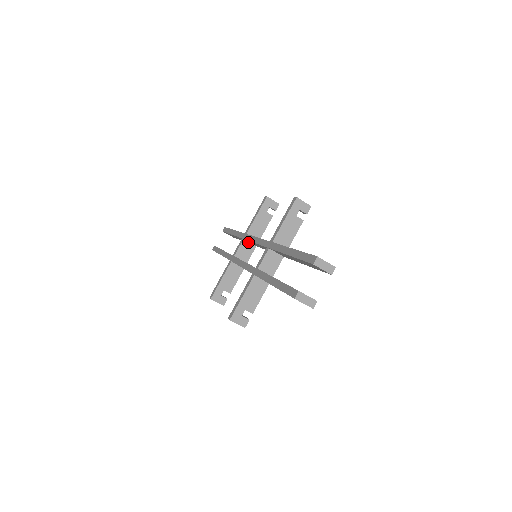
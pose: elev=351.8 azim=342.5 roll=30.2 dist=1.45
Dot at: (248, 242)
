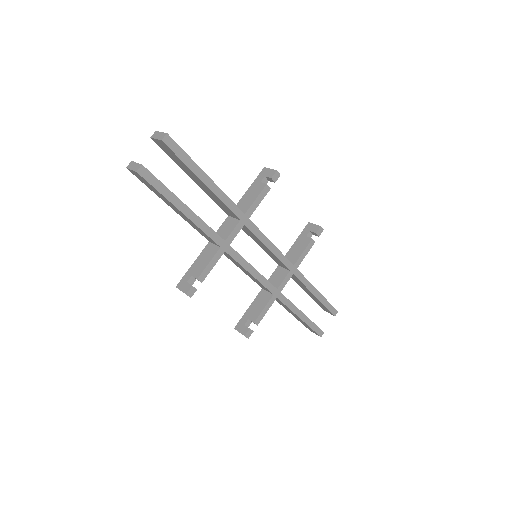
Dot at: (282, 268)
